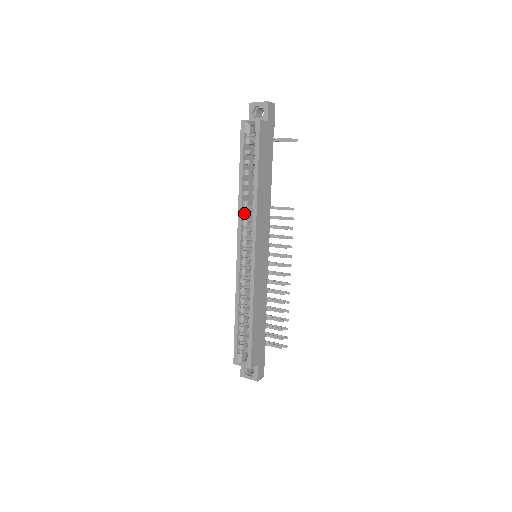
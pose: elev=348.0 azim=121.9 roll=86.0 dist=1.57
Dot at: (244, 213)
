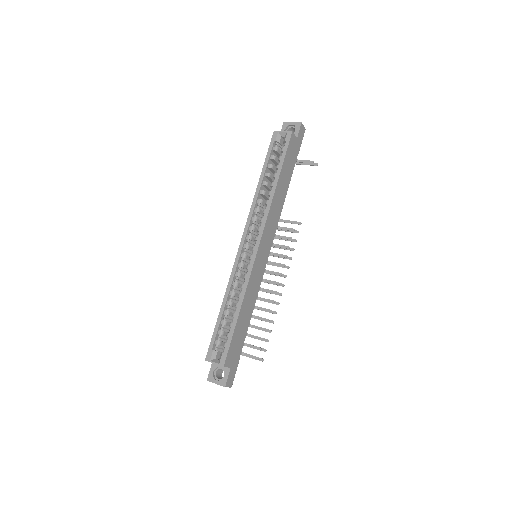
Dot at: (256, 210)
